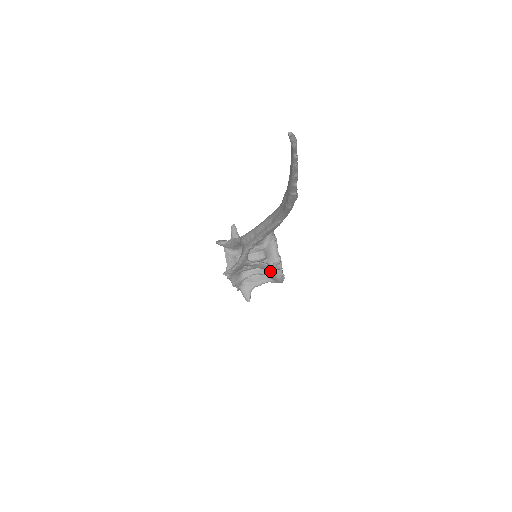
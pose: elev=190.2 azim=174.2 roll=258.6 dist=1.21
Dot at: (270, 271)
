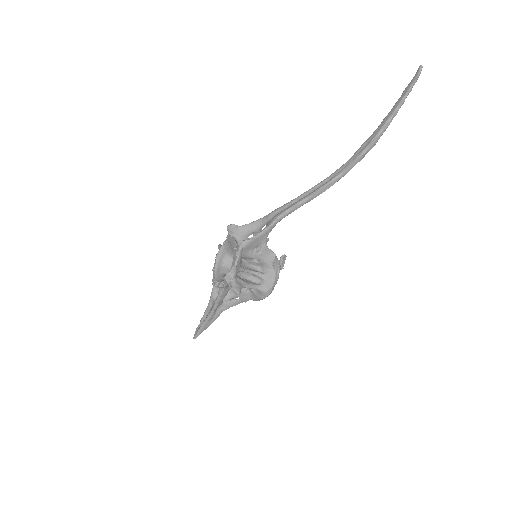
Dot at: (268, 271)
